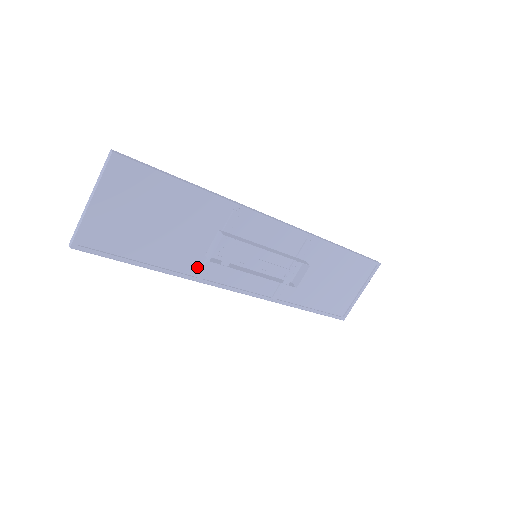
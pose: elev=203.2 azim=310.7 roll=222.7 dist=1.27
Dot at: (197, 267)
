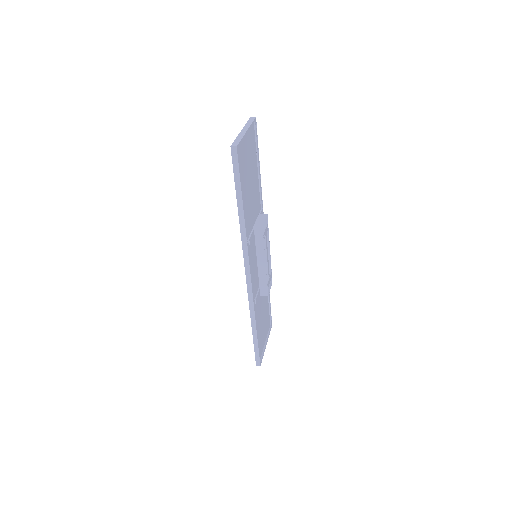
Dot at: (247, 233)
